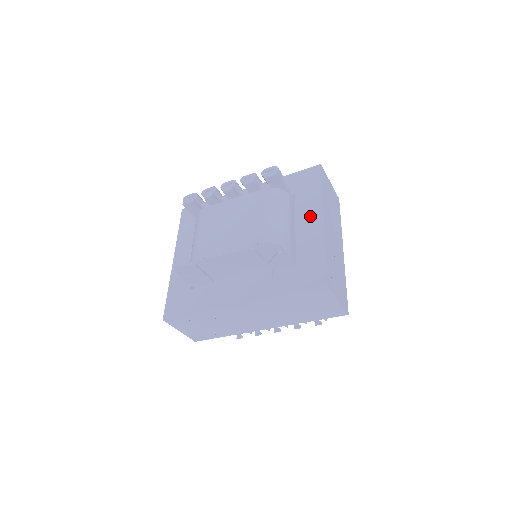
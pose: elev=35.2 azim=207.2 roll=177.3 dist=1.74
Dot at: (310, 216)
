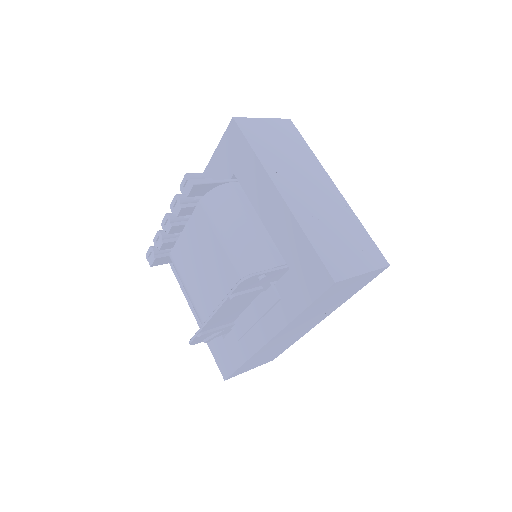
Dot at: (265, 197)
